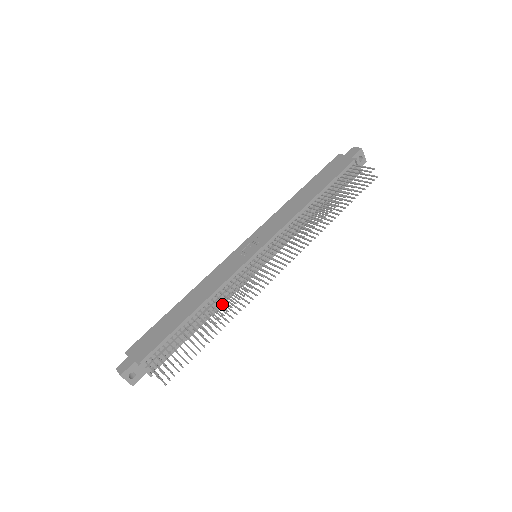
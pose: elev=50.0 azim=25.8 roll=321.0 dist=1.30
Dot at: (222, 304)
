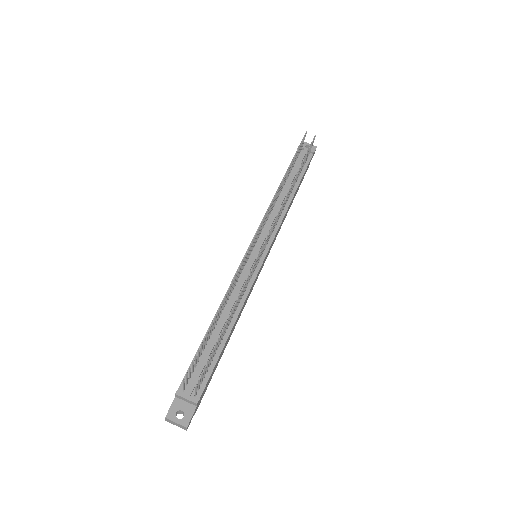
Dot at: occluded
